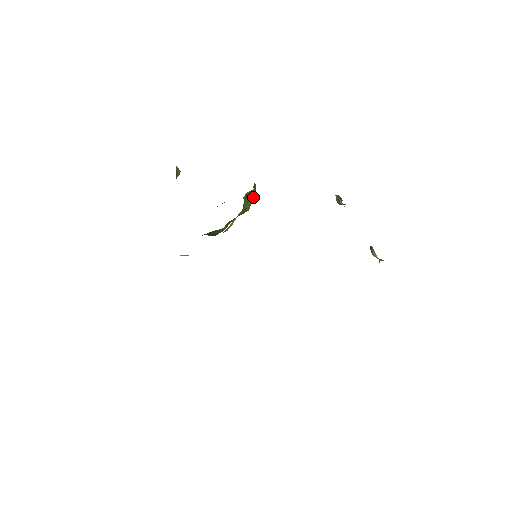
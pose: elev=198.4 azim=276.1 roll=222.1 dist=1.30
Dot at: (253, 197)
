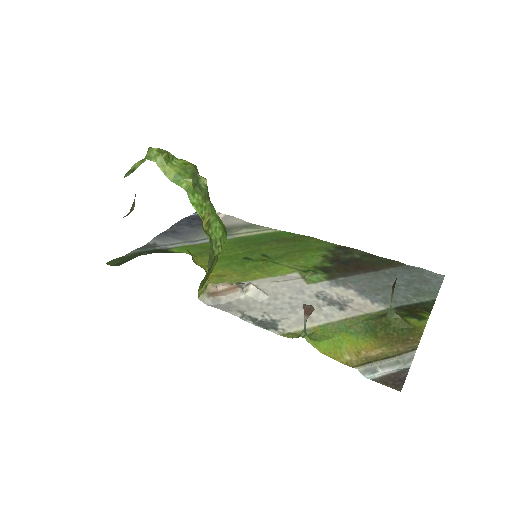
Dot at: (218, 252)
